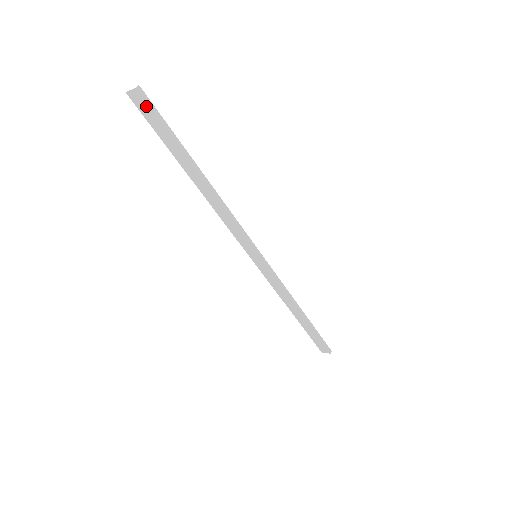
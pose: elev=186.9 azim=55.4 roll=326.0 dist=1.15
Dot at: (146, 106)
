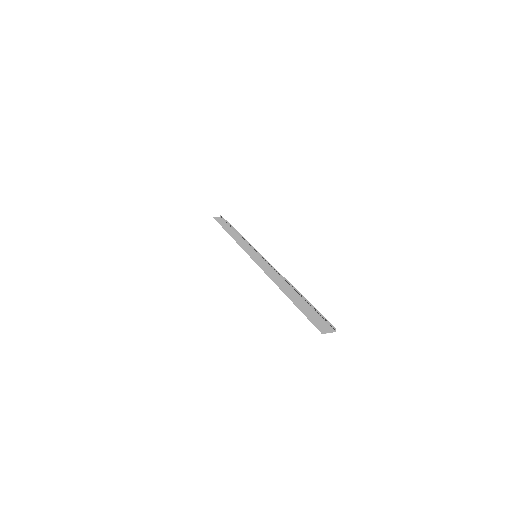
Dot at: (324, 324)
